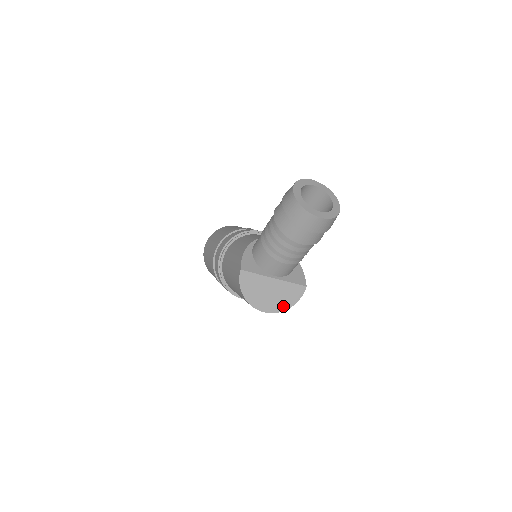
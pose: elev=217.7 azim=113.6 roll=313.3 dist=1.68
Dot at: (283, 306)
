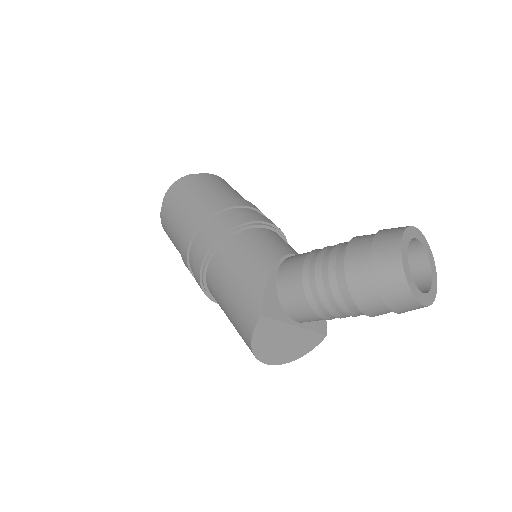
Dot at: (292, 357)
